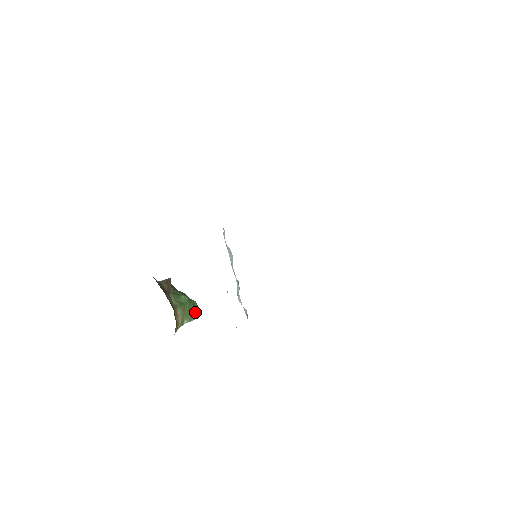
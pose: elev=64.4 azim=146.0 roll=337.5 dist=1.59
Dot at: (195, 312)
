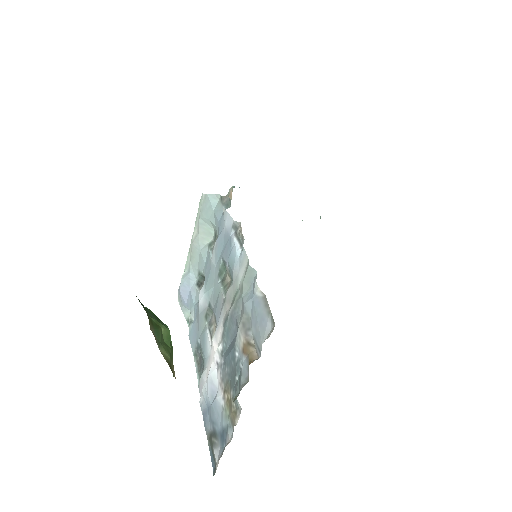
Dot at: occluded
